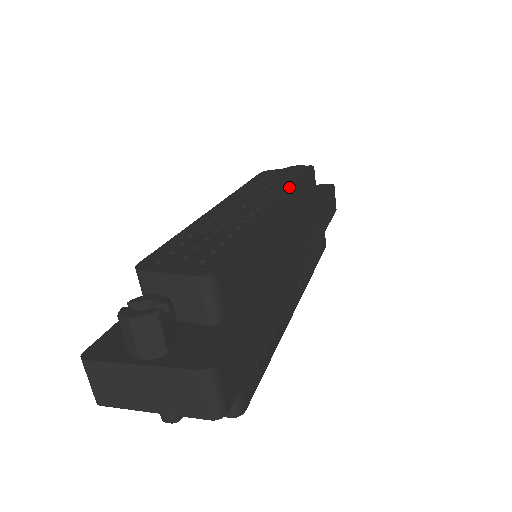
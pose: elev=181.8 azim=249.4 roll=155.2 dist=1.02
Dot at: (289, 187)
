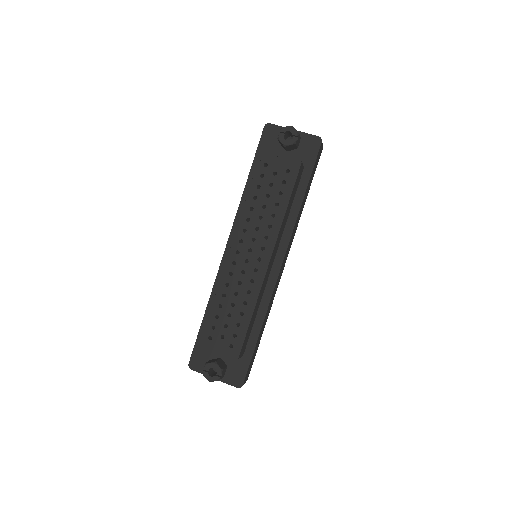
Dot at: (277, 226)
